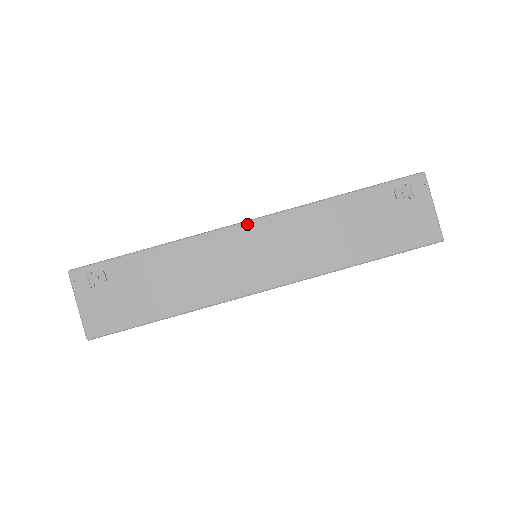
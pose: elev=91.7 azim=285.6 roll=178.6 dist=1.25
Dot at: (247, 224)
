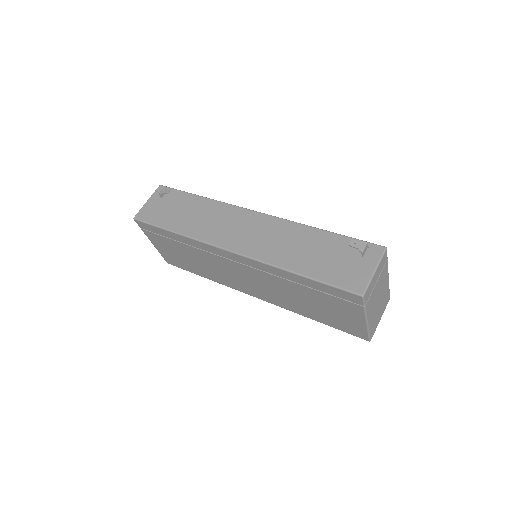
Dot at: (256, 213)
